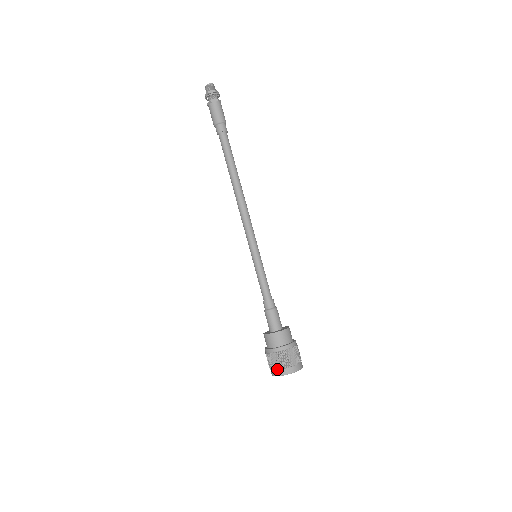
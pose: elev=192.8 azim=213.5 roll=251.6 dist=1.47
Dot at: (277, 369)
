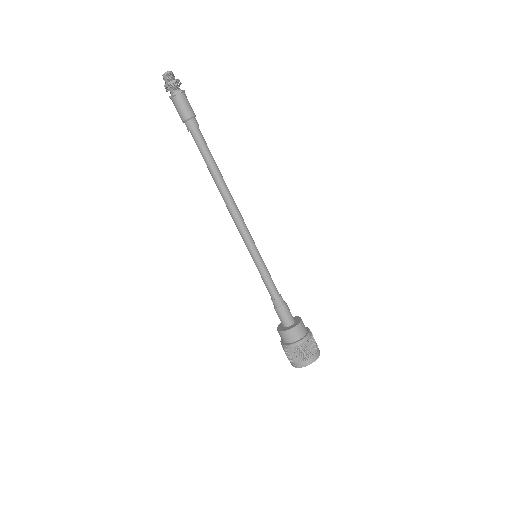
Dot at: (298, 362)
